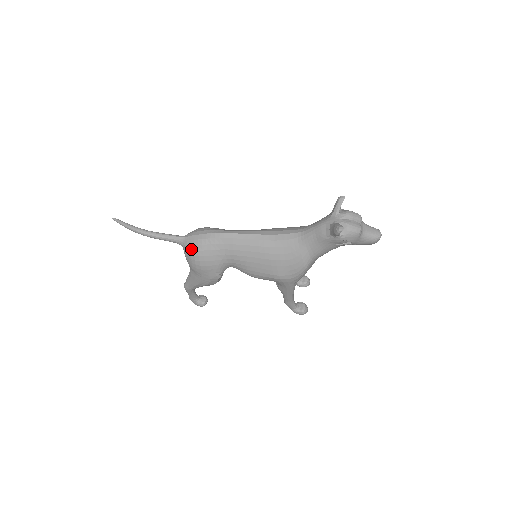
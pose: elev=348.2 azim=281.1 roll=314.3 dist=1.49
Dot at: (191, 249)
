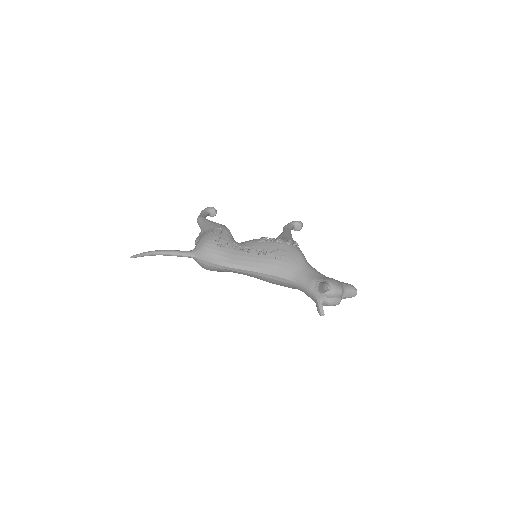
Dot at: (202, 267)
